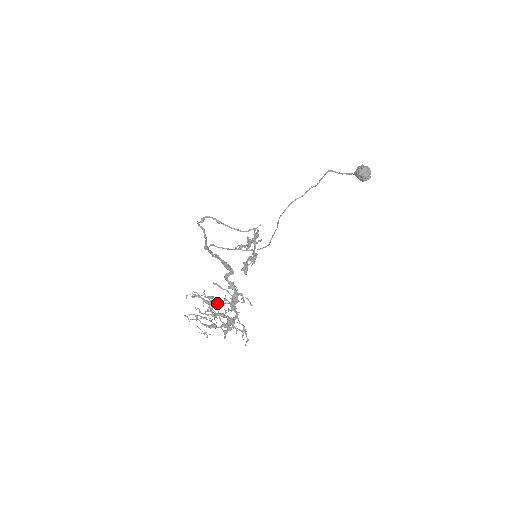
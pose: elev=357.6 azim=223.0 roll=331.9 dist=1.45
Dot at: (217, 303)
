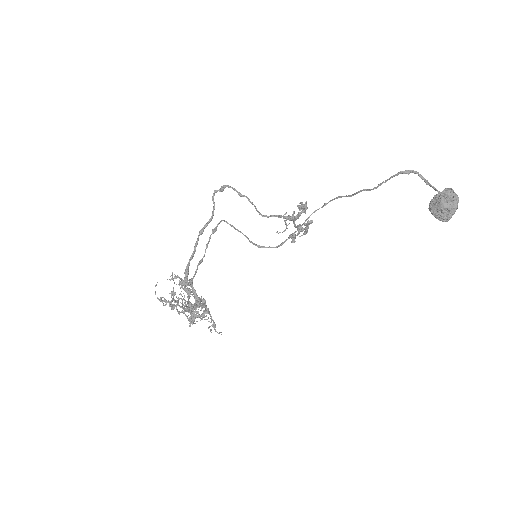
Dot at: (170, 305)
